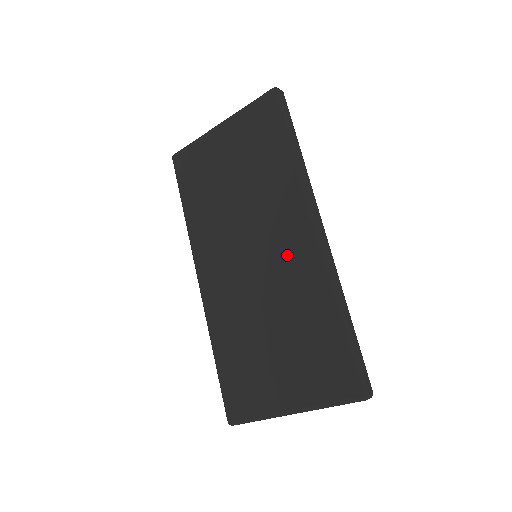
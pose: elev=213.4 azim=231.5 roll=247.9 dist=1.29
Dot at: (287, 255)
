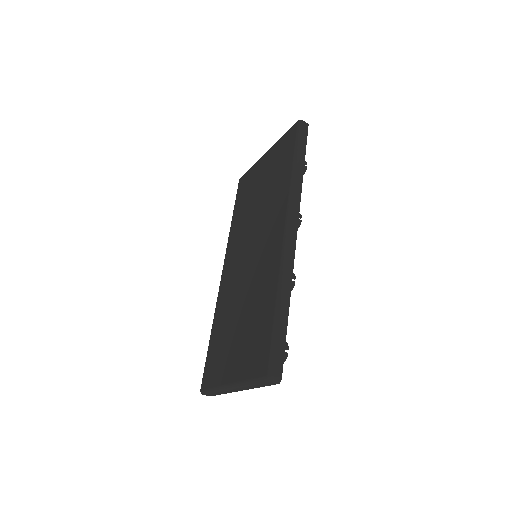
Dot at: (266, 253)
